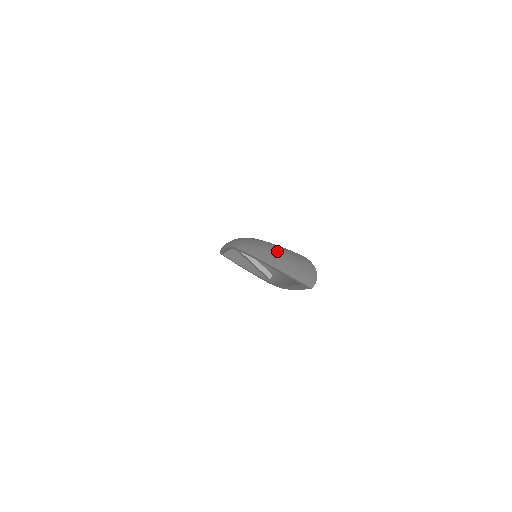
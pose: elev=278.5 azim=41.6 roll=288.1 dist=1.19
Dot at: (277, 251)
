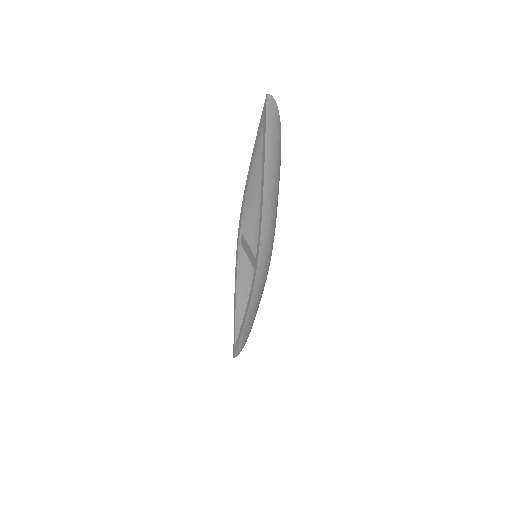
Dot at: occluded
